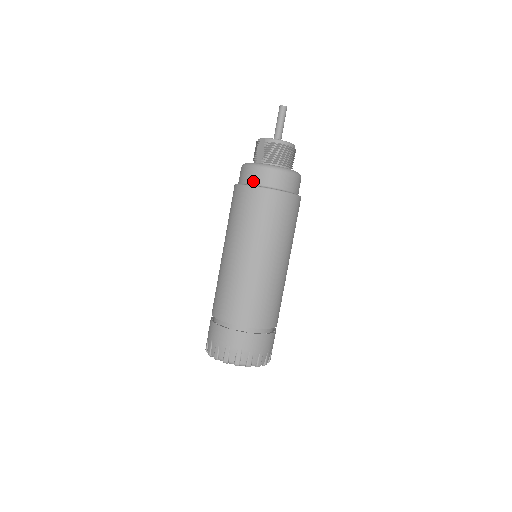
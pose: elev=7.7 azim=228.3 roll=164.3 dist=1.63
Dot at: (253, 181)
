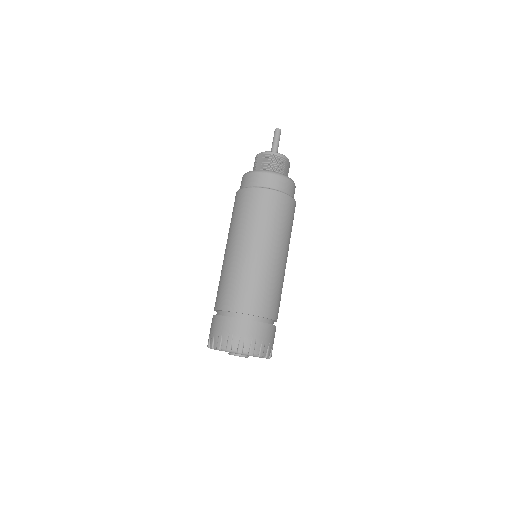
Dot at: (254, 184)
